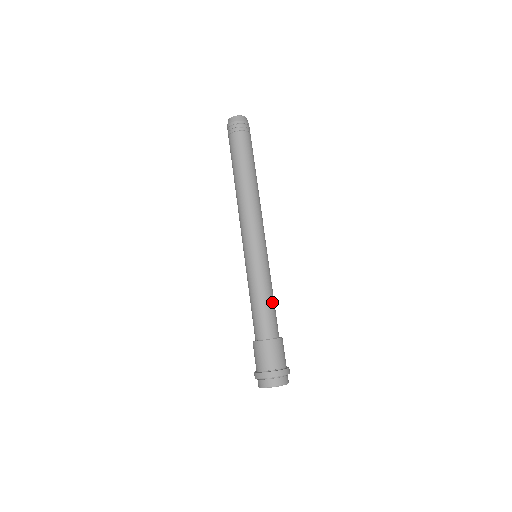
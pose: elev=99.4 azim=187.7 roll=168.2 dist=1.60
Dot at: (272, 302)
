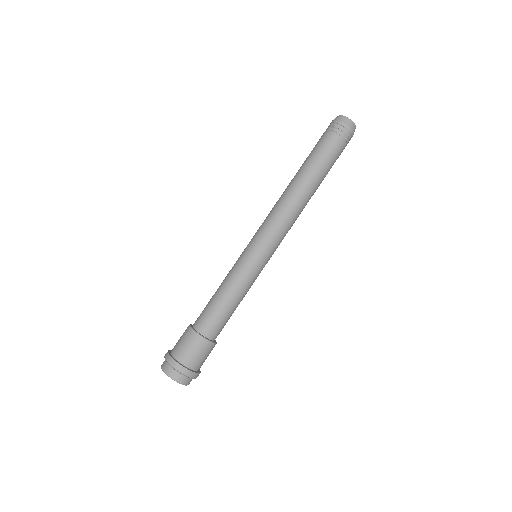
Dot at: occluded
